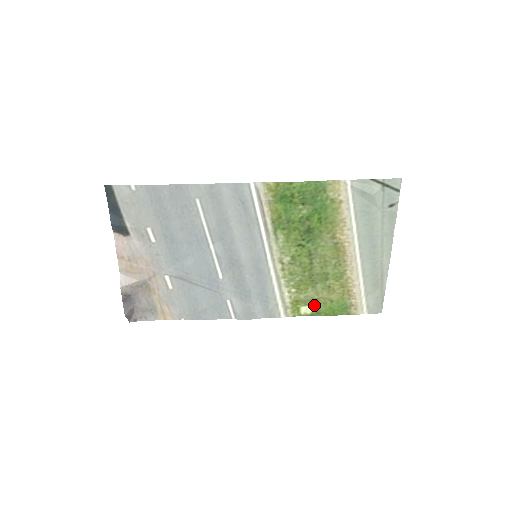
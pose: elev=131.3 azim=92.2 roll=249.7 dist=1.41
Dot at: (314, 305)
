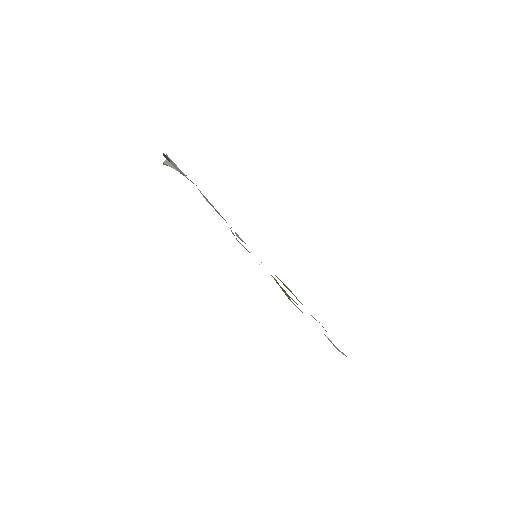
Dot at: (283, 283)
